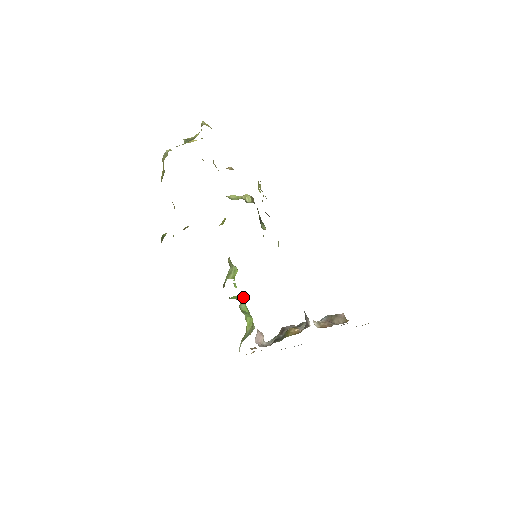
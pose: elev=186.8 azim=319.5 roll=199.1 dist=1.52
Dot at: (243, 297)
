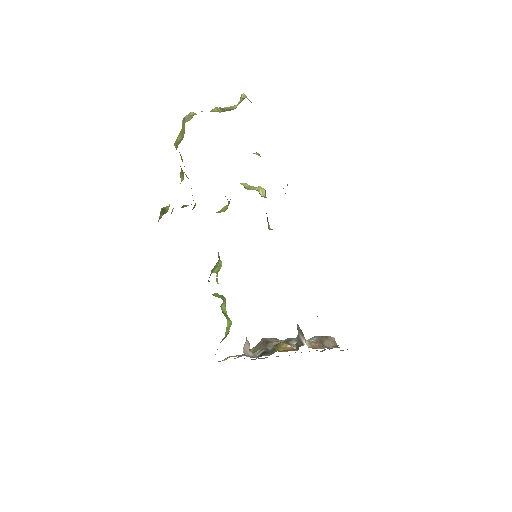
Dot at: (223, 296)
